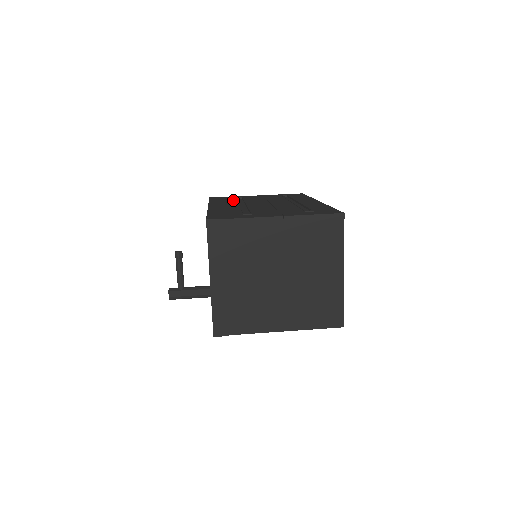
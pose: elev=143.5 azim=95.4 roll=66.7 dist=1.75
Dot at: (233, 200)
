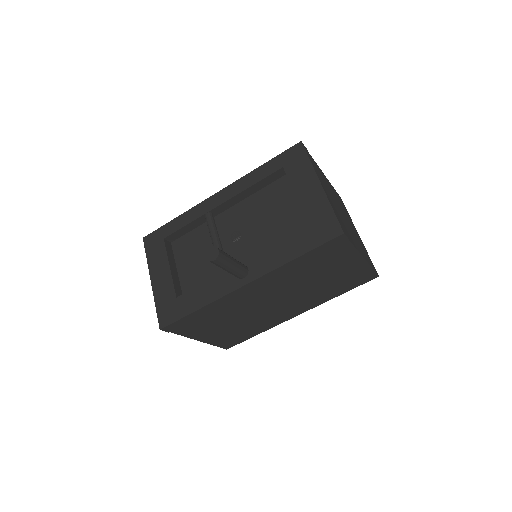
Dot at: occluded
